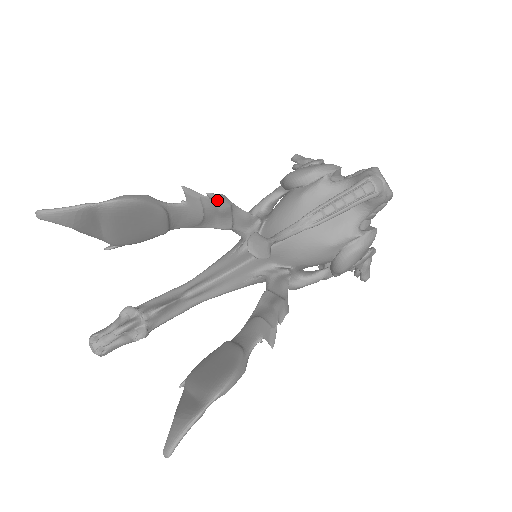
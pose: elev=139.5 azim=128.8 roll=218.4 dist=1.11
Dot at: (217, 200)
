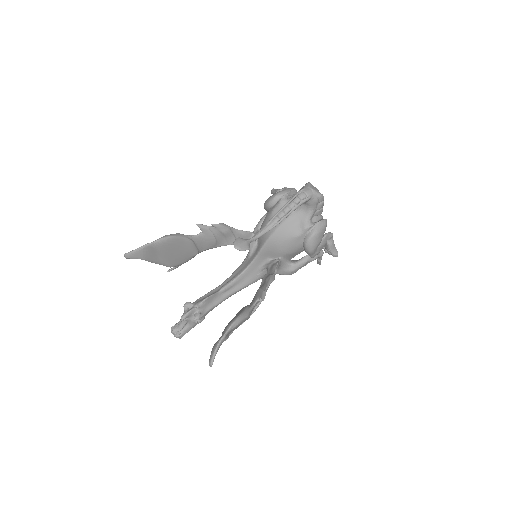
Dot at: (219, 227)
